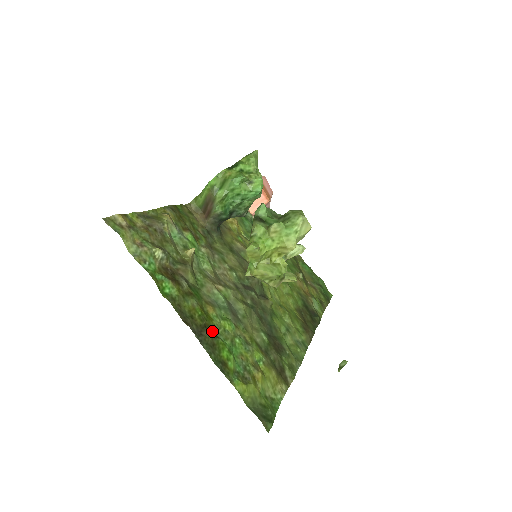
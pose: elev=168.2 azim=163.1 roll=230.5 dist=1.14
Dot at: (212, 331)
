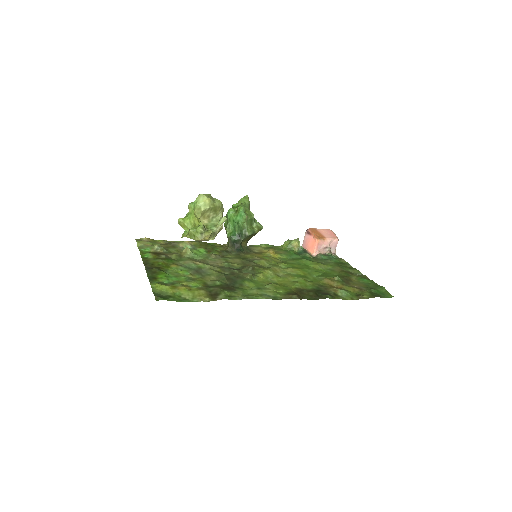
Dot at: (162, 270)
